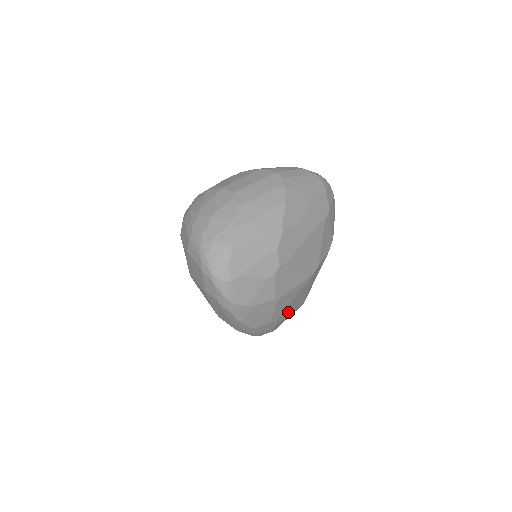
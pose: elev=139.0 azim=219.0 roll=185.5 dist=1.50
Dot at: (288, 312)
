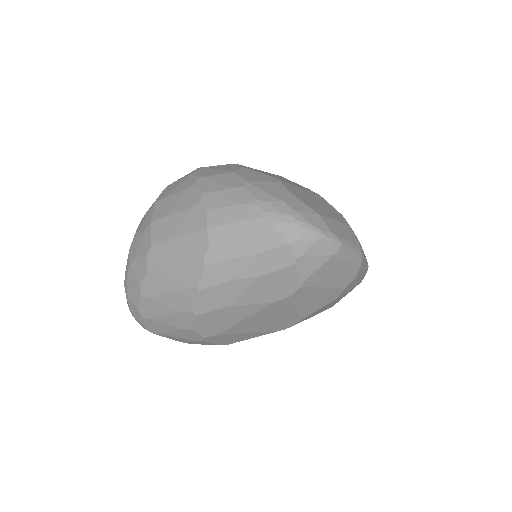
Dot at: occluded
